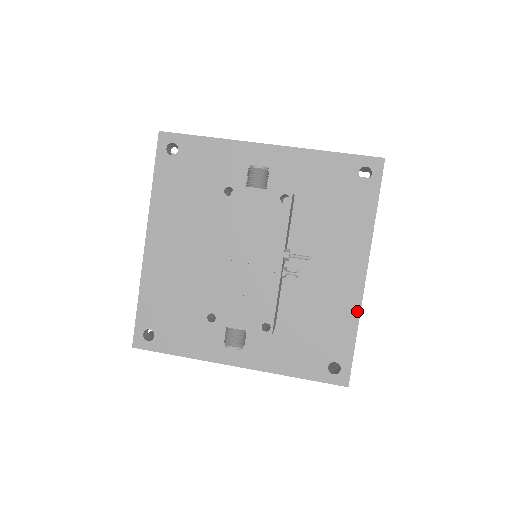
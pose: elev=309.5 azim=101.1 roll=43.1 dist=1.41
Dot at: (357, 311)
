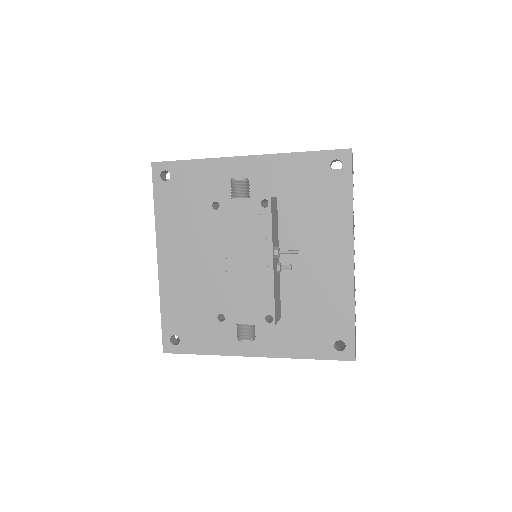
Dot at: (351, 291)
